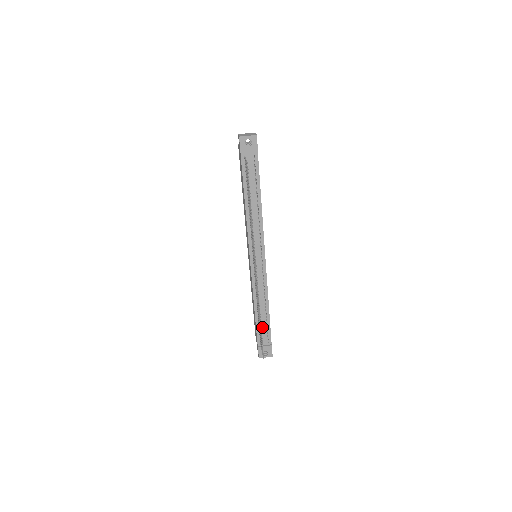
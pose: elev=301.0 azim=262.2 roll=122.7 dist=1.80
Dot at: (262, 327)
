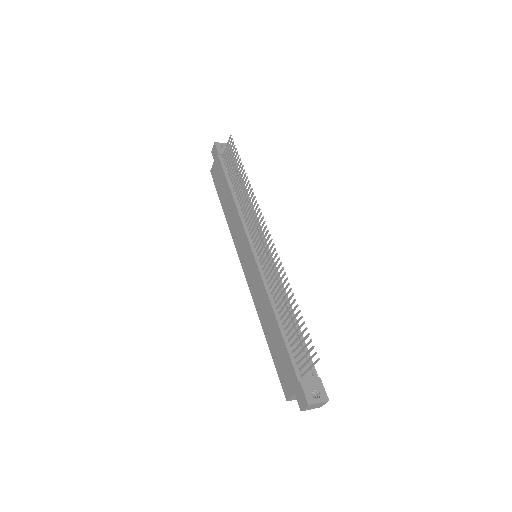
Dot at: (294, 346)
